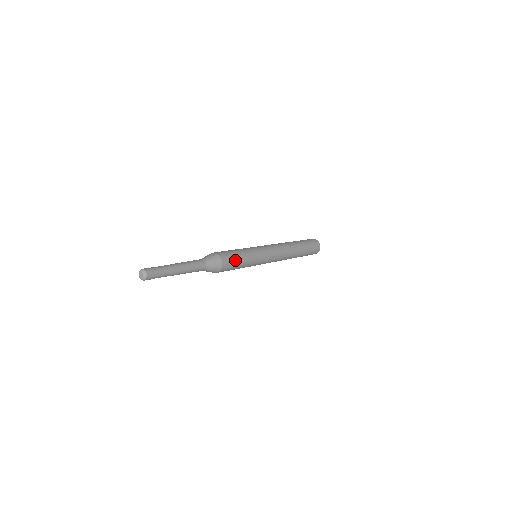
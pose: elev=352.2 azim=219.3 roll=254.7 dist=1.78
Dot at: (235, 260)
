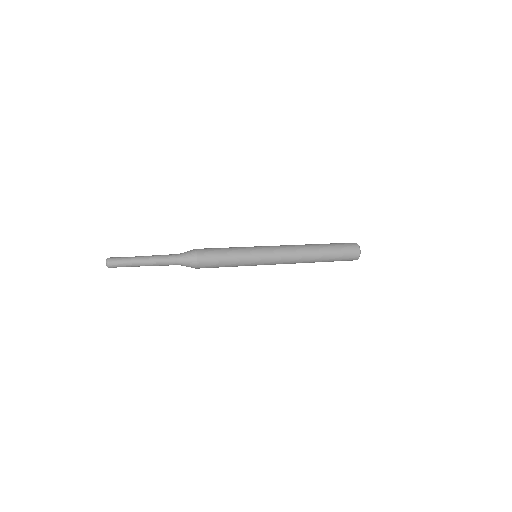
Dot at: (216, 253)
